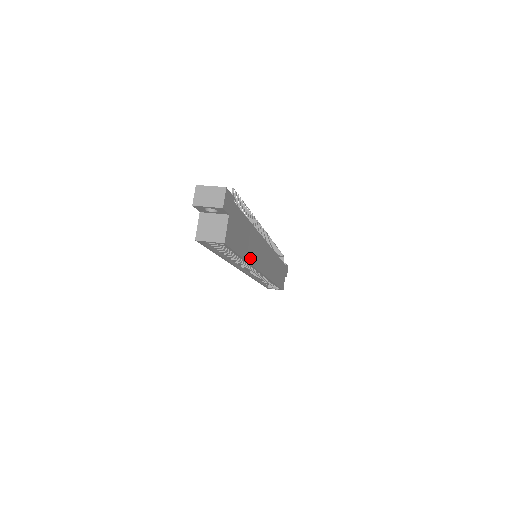
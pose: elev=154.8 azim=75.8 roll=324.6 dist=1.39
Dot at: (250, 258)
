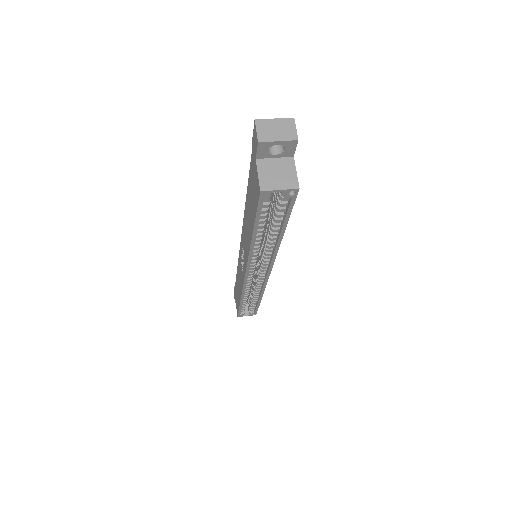
Dot at: occluded
